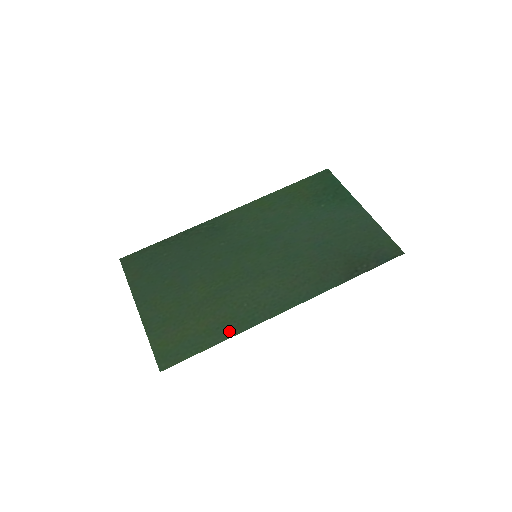
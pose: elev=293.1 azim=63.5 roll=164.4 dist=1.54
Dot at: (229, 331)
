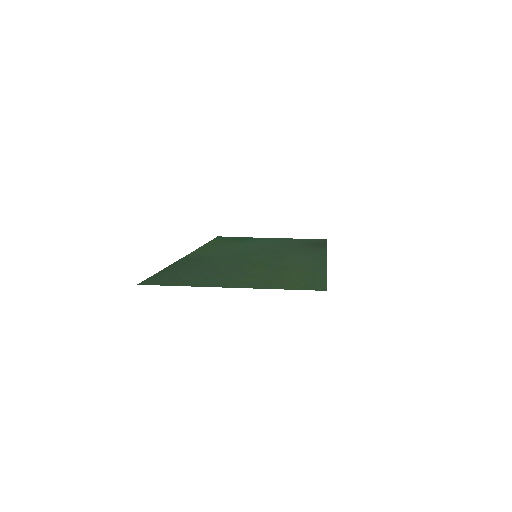
Dot at: (319, 270)
